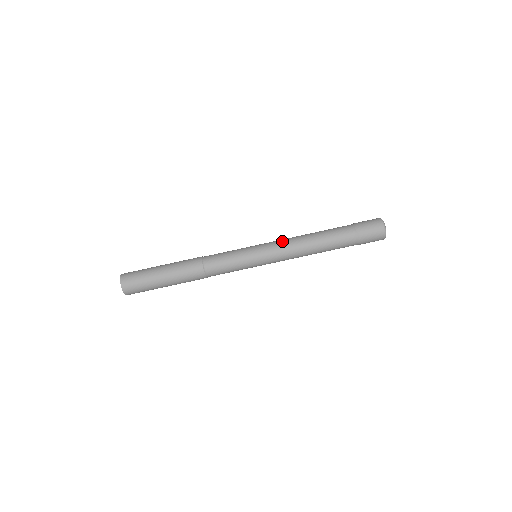
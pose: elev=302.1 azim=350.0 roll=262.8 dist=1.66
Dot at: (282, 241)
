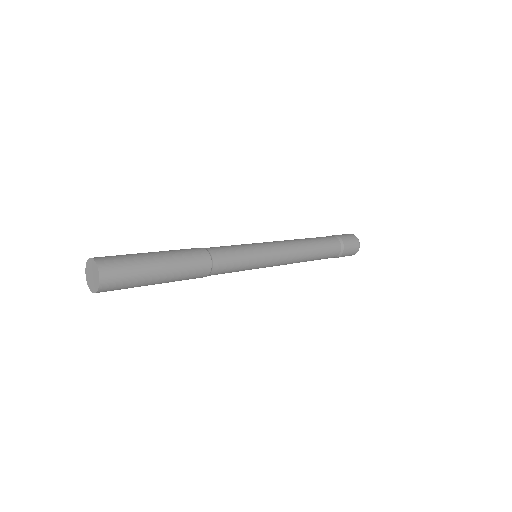
Dot at: occluded
